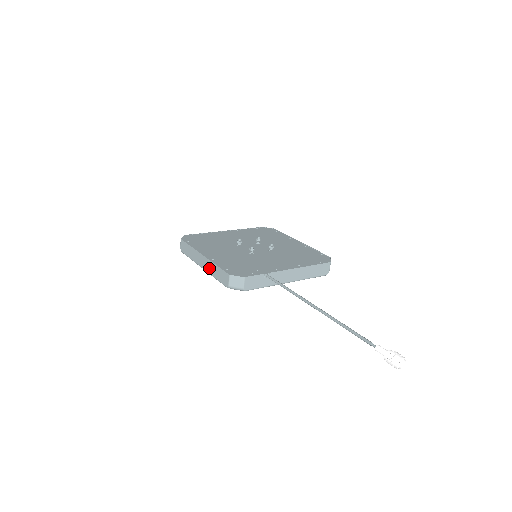
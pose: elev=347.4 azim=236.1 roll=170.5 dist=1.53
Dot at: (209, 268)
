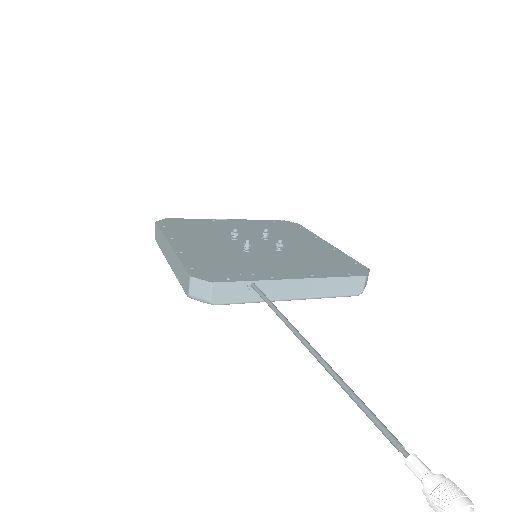
Dot at: (174, 264)
